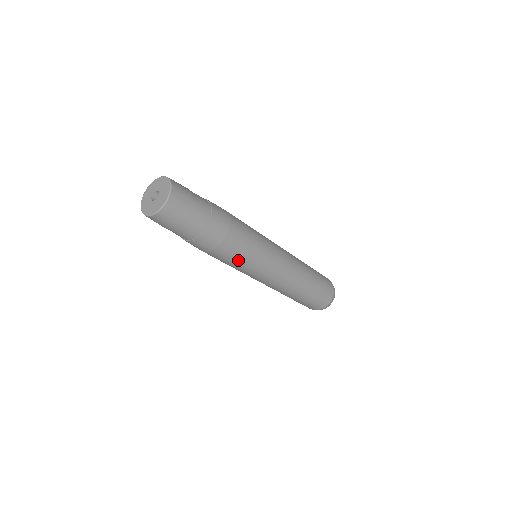
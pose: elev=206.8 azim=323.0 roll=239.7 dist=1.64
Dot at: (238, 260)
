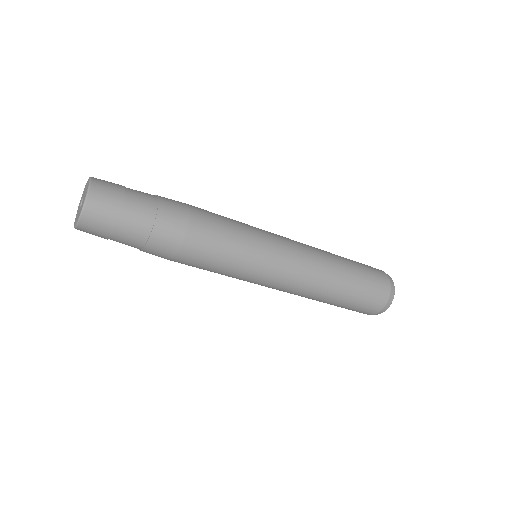
Dot at: (213, 270)
